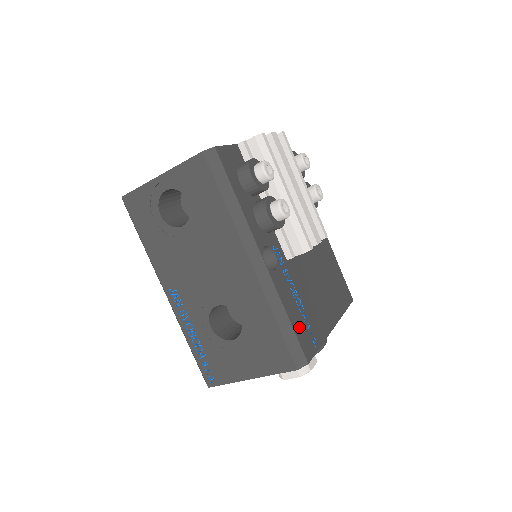
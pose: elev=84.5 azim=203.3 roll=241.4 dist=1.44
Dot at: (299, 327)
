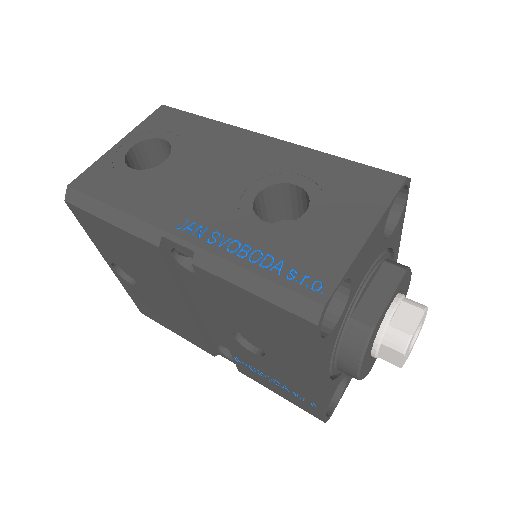
Dot at: occluded
